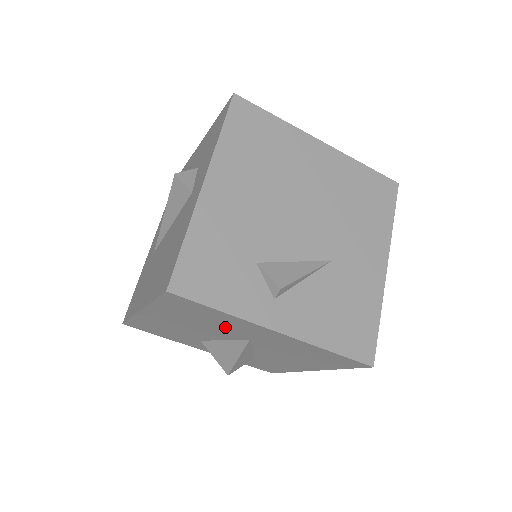
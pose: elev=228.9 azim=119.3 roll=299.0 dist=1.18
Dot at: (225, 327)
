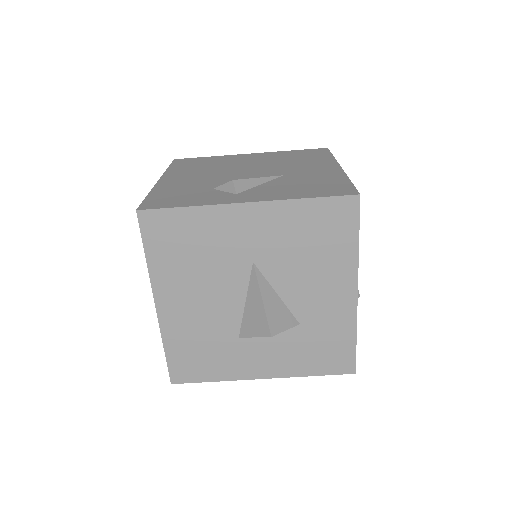
Dot at: (218, 252)
